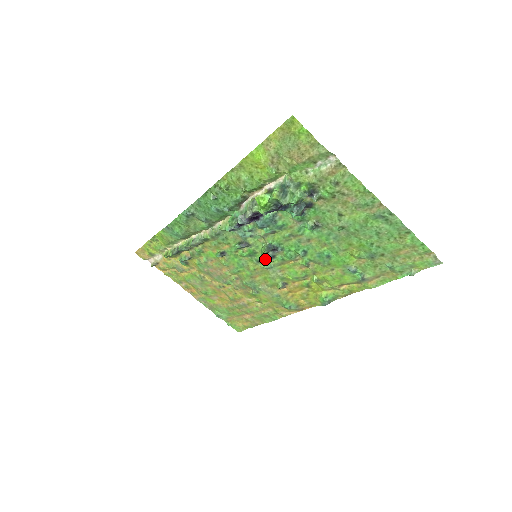
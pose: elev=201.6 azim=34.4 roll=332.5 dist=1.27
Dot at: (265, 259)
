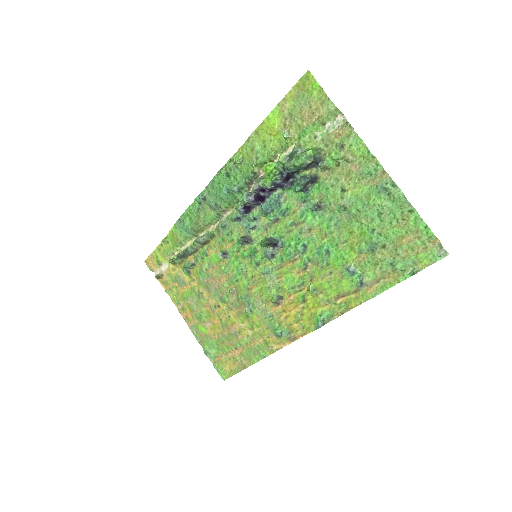
Dot at: (264, 261)
